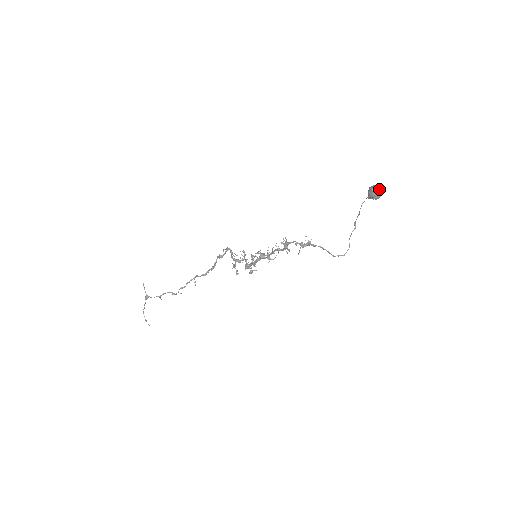
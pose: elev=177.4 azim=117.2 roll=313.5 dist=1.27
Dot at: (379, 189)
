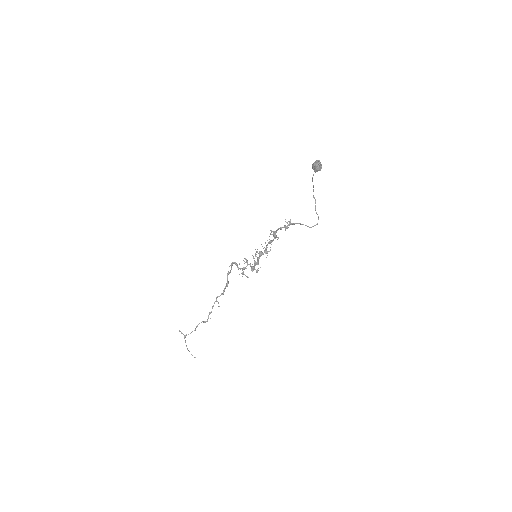
Dot at: (319, 162)
